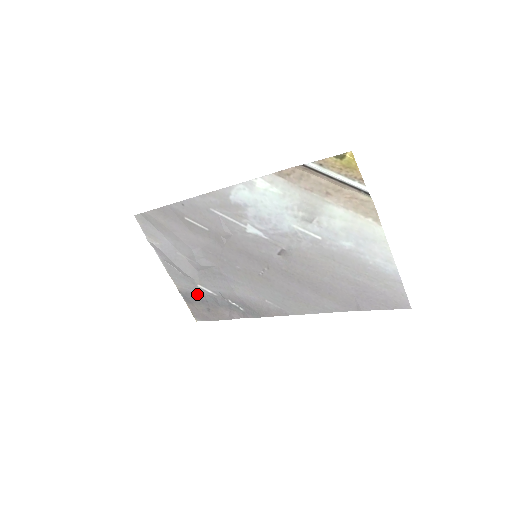
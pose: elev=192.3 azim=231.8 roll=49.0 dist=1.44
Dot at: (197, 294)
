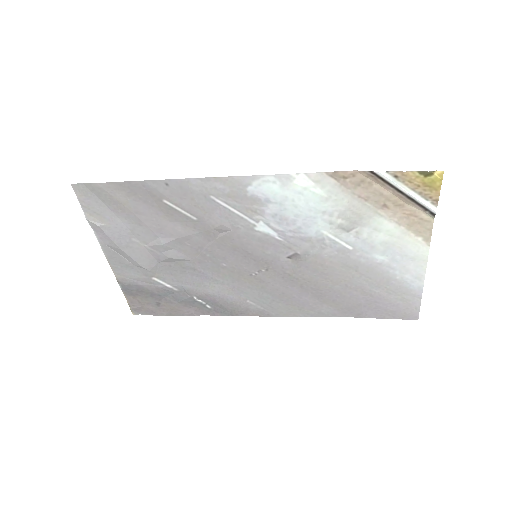
Dot at: (147, 287)
